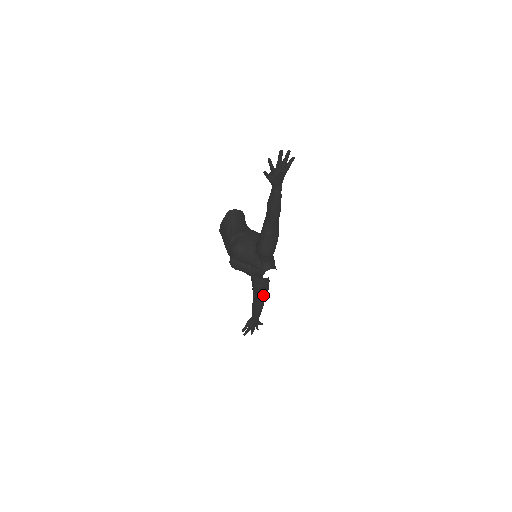
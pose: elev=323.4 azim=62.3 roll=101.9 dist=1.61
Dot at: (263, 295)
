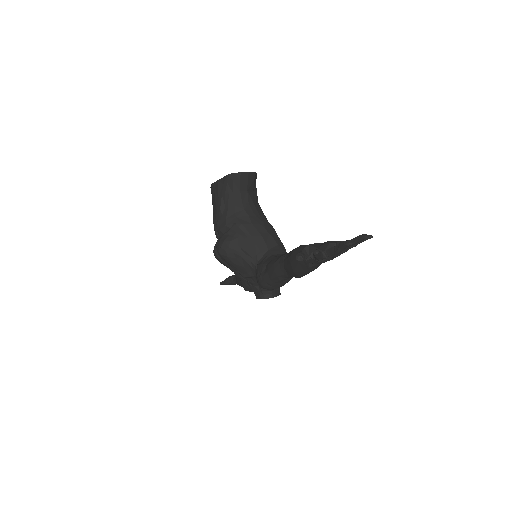
Dot at: occluded
